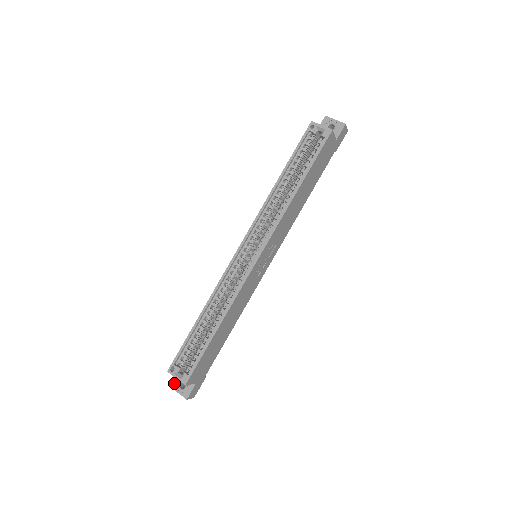
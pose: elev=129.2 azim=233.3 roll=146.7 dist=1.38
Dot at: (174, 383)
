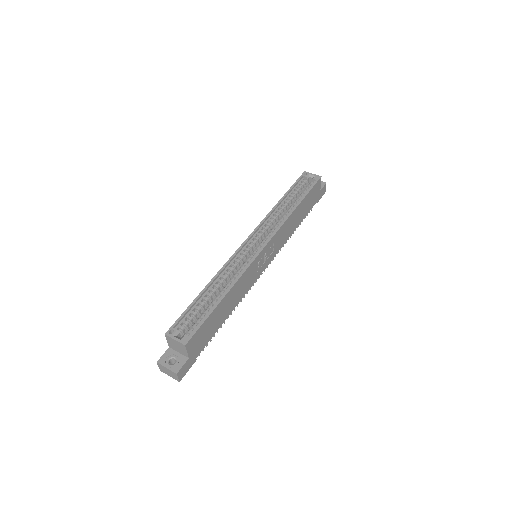
Dot at: (163, 359)
